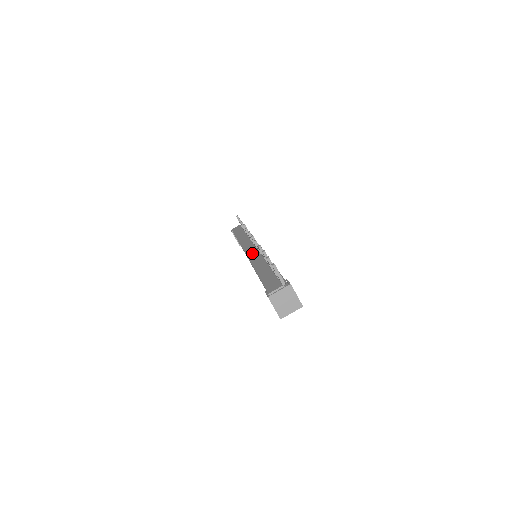
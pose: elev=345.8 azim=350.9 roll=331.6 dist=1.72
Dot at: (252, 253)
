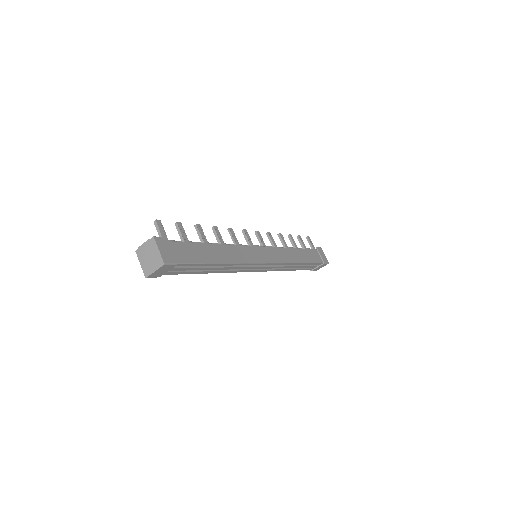
Dot at: occluded
